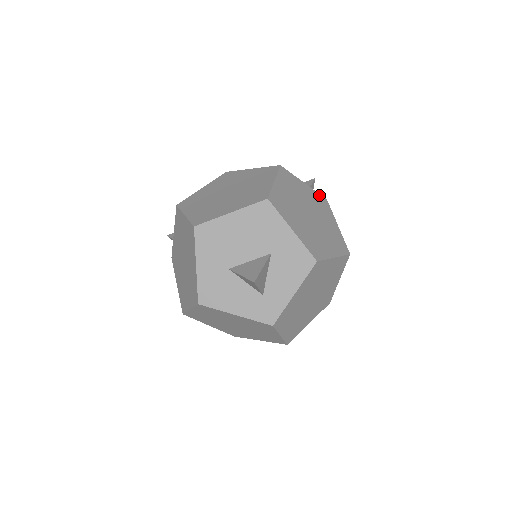
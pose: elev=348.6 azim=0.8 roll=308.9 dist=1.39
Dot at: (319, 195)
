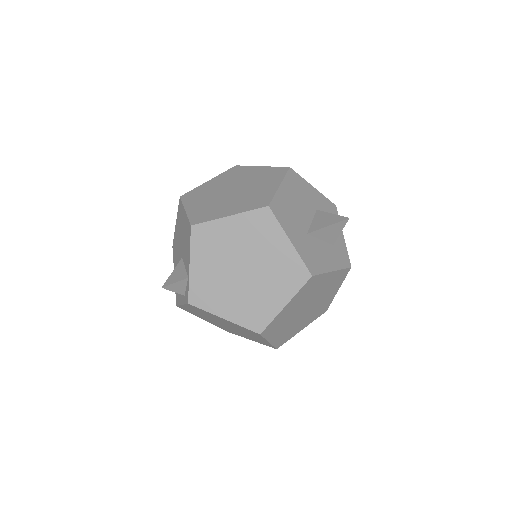
Dot at: occluded
